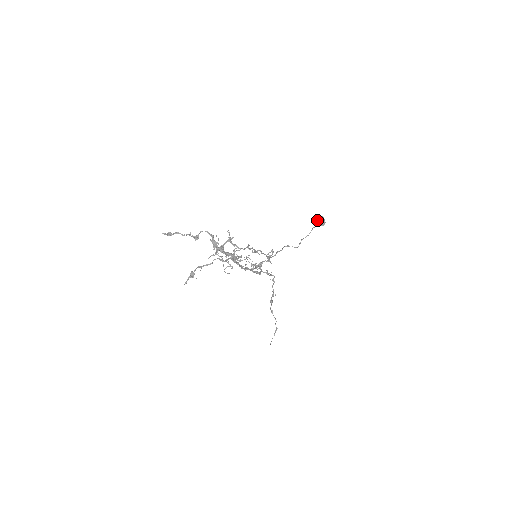
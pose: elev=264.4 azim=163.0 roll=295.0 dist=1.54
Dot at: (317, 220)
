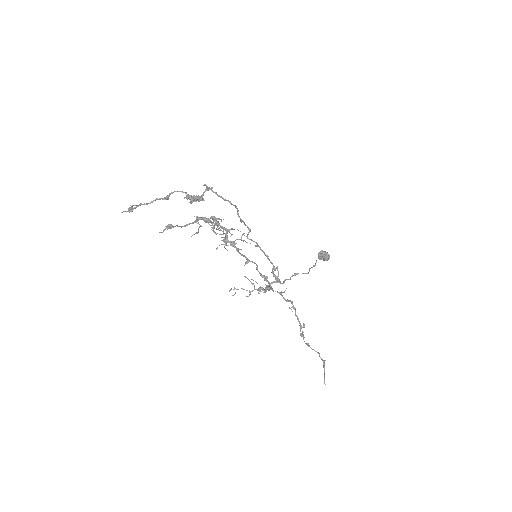
Dot at: (319, 255)
